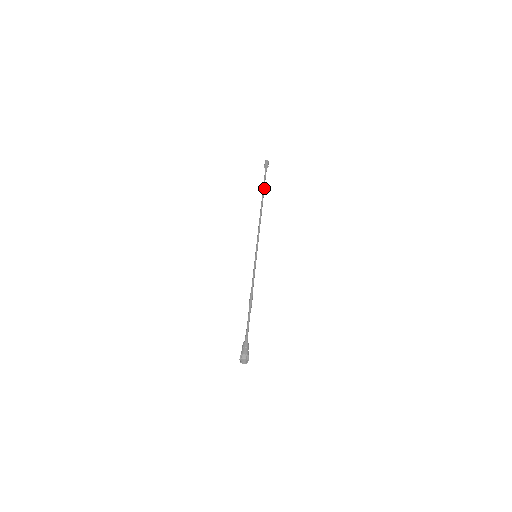
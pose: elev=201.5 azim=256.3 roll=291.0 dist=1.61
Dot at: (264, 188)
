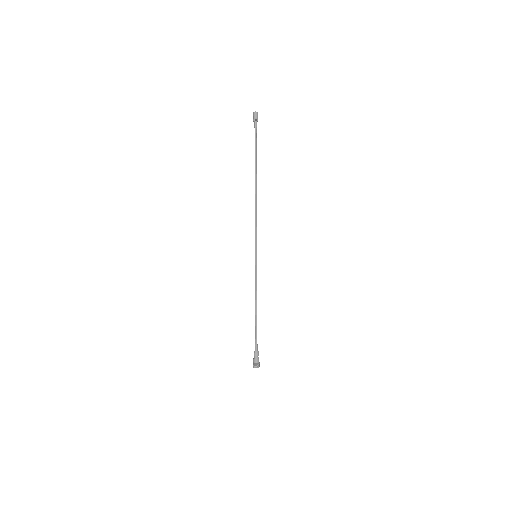
Dot at: (256, 159)
